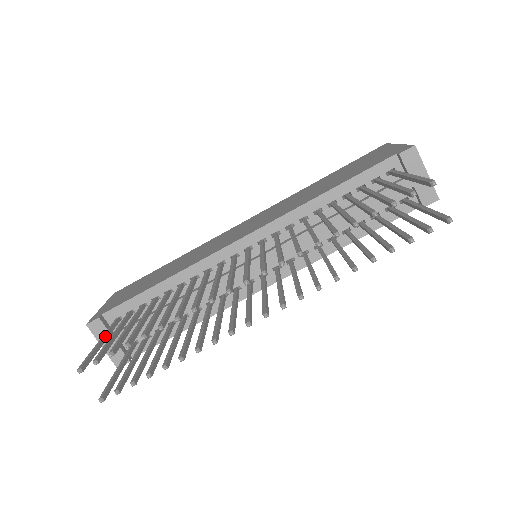
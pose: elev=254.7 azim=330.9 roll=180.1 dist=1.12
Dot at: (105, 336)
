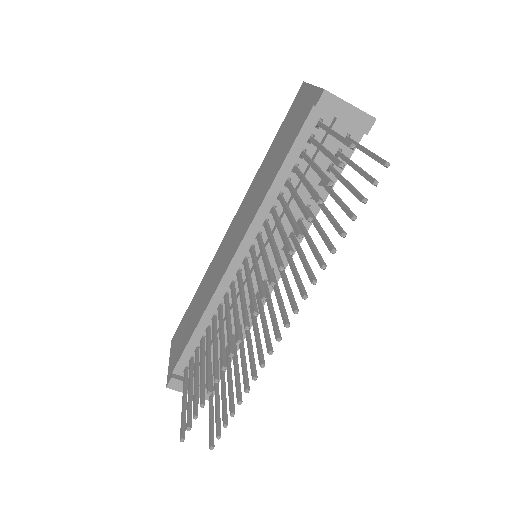
Dot at: (184, 394)
